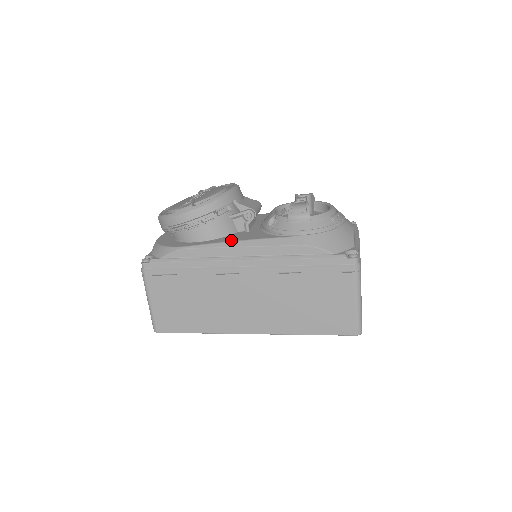
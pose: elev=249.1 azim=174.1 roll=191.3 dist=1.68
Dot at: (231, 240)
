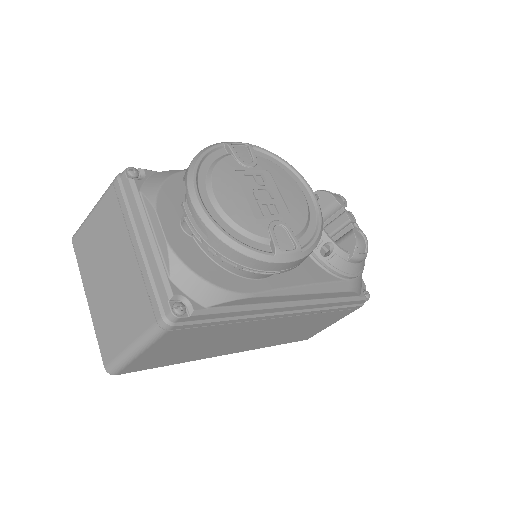
Dot at: (298, 282)
